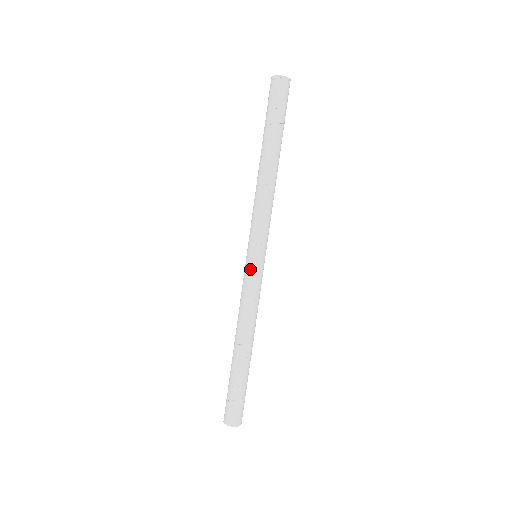
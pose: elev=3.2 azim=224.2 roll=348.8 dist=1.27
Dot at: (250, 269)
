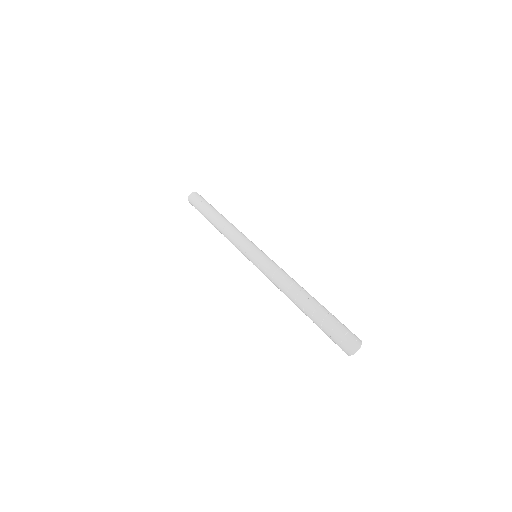
Dot at: (261, 255)
